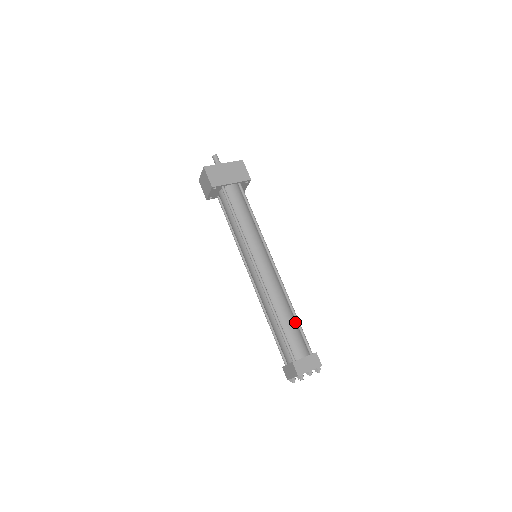
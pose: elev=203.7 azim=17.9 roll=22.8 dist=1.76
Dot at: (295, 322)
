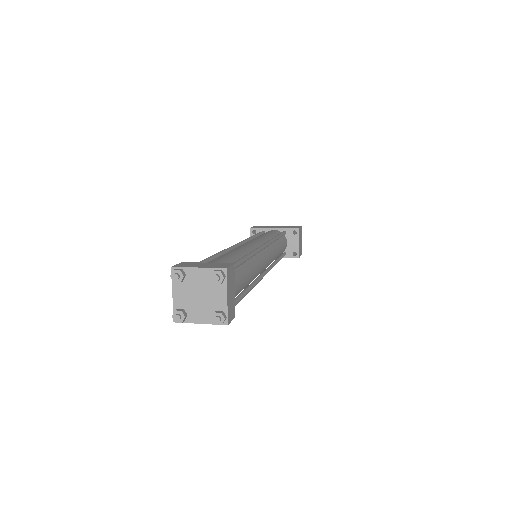
Dot at: occluded
